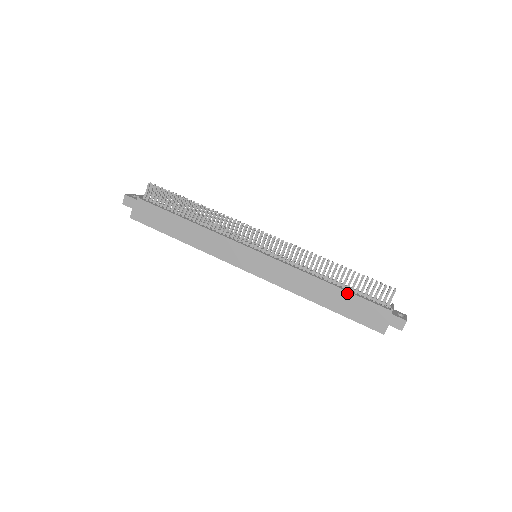
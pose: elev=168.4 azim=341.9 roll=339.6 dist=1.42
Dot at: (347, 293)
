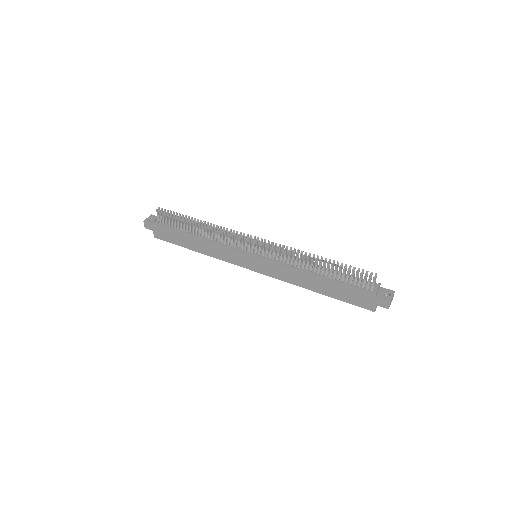
Dot at: (334, 283)
